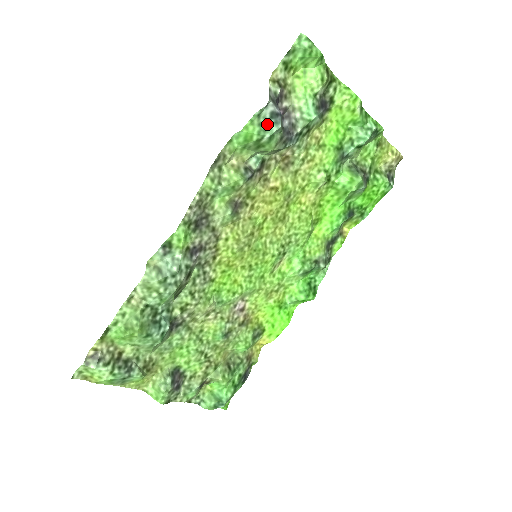
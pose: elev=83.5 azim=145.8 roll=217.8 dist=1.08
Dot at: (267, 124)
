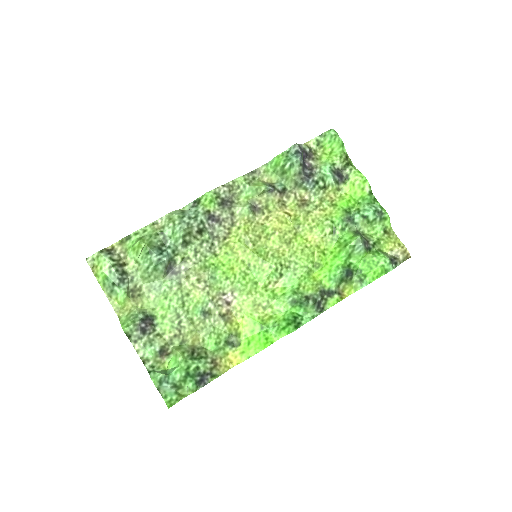
Dot at: (291, 157)
